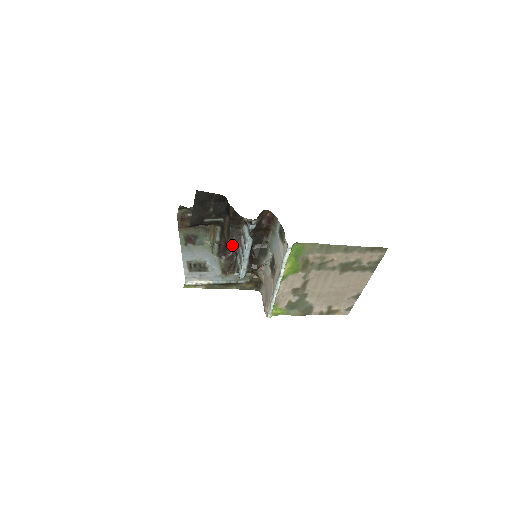
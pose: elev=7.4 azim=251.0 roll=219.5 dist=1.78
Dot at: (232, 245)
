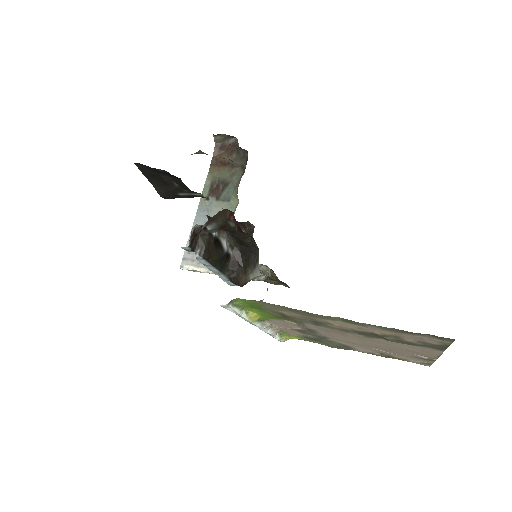
Dot at: occluded
